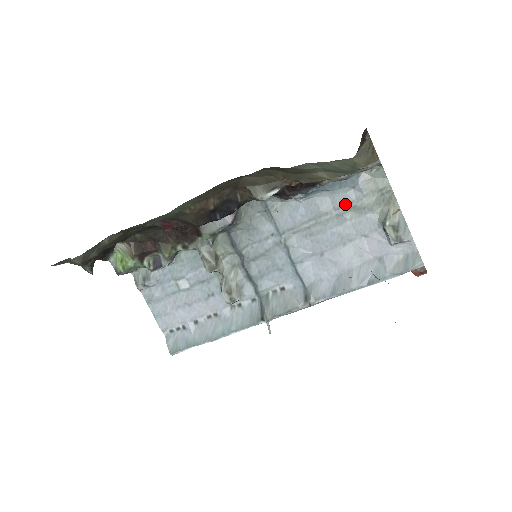
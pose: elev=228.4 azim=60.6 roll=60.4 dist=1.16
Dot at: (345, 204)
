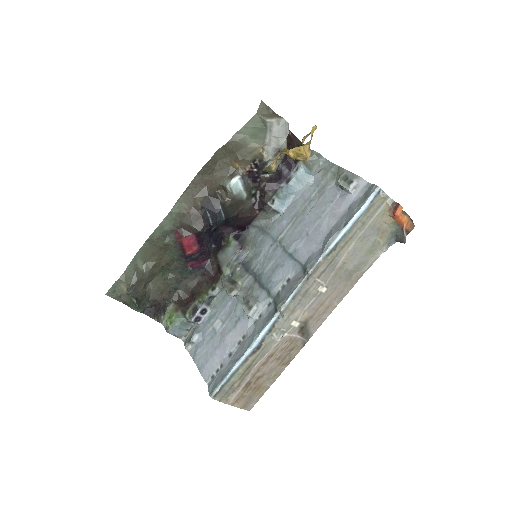
Dot at: (311, 194)
